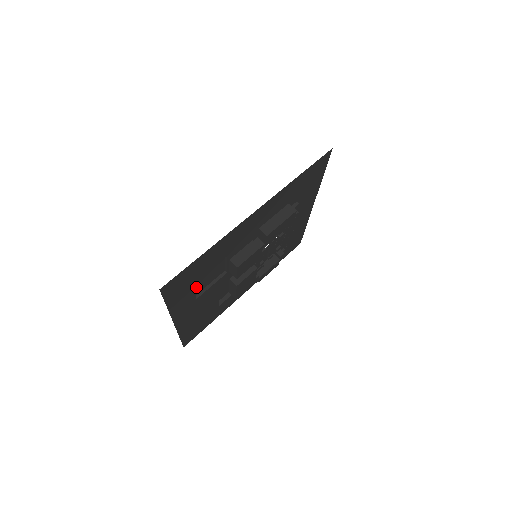
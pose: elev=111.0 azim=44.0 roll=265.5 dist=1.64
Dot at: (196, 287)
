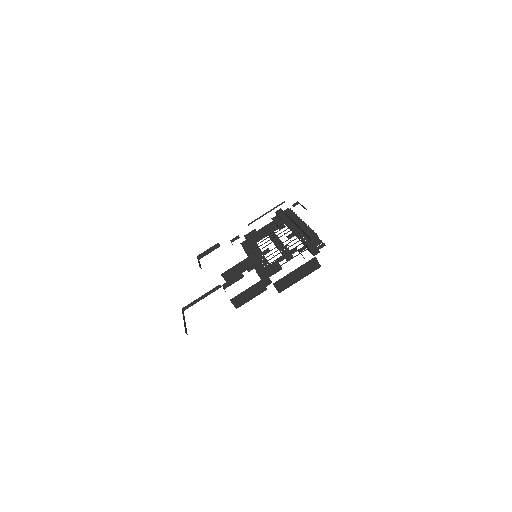
Dot at: occluded
